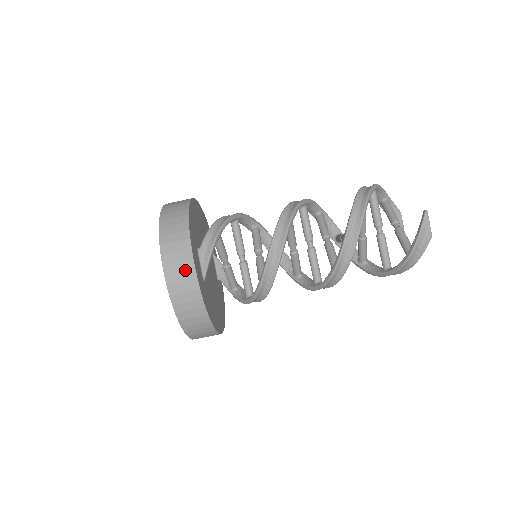
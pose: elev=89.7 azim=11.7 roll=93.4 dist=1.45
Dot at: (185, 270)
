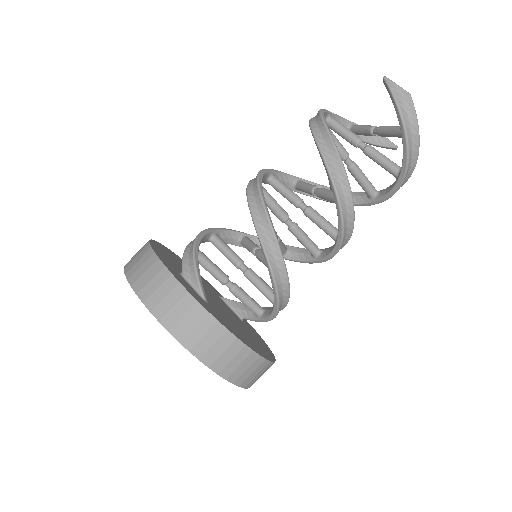
Dot at: (169, 291)
